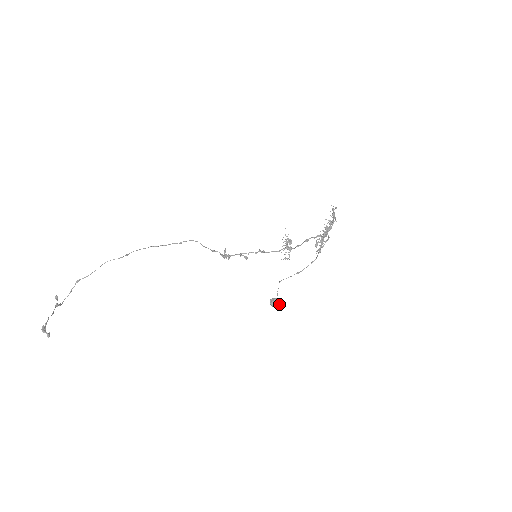
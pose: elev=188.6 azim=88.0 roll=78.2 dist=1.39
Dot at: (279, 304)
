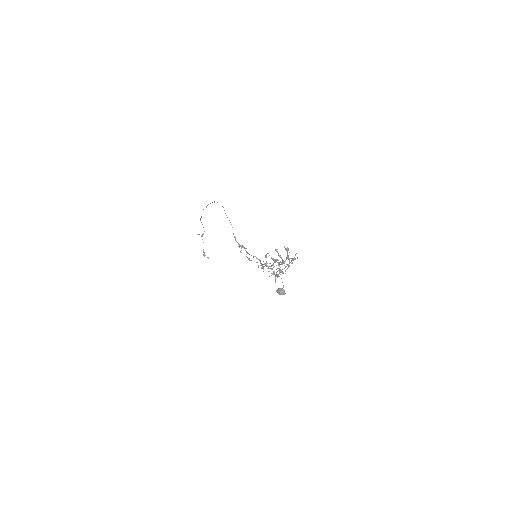
Dot at: occluded
